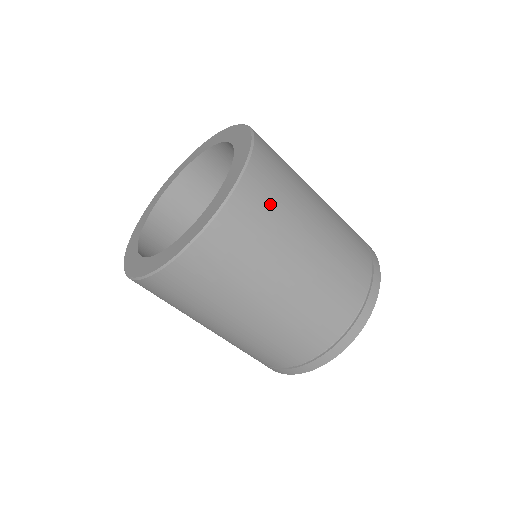
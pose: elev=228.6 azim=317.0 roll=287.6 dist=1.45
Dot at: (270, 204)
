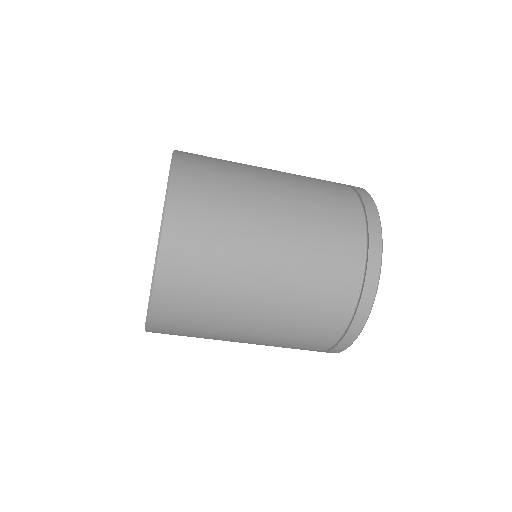
Dot at: (201, 255)
